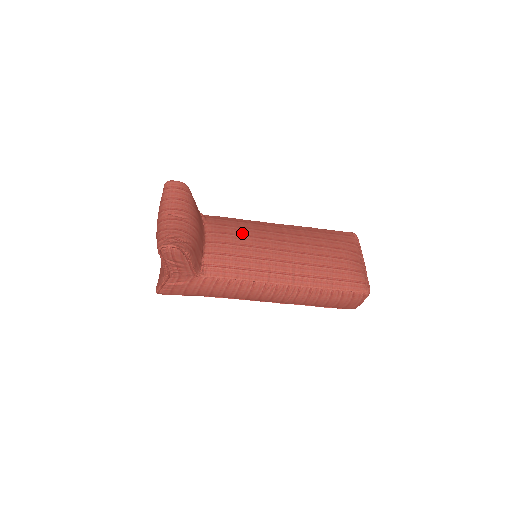
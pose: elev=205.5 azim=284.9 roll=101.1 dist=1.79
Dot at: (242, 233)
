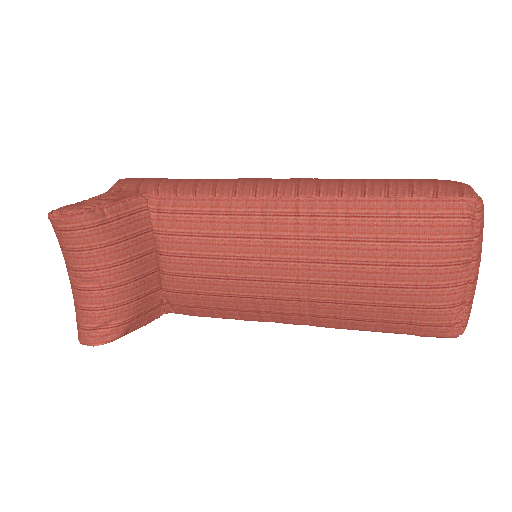
Dot at: (212, 252)
